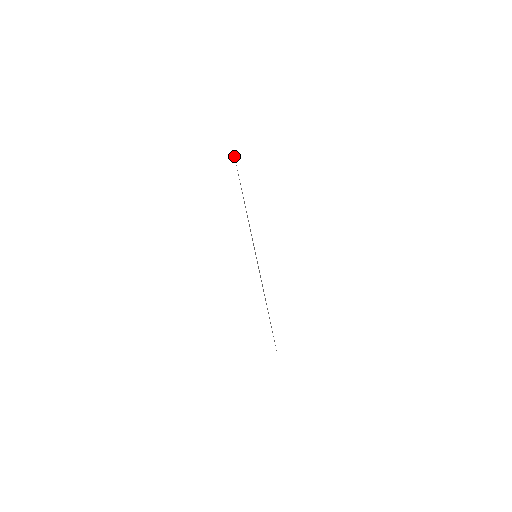
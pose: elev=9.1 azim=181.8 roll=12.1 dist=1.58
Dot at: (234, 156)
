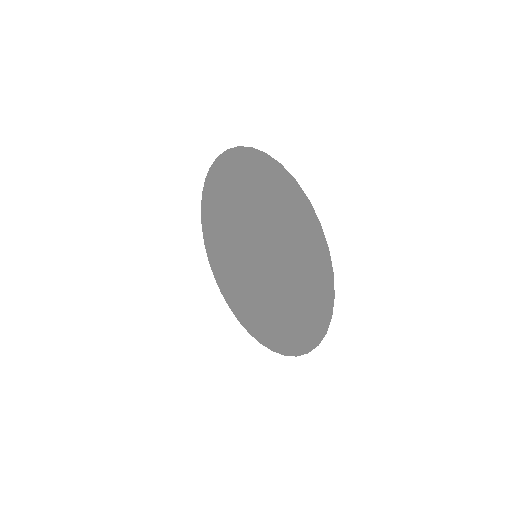
Dot at: occluded
